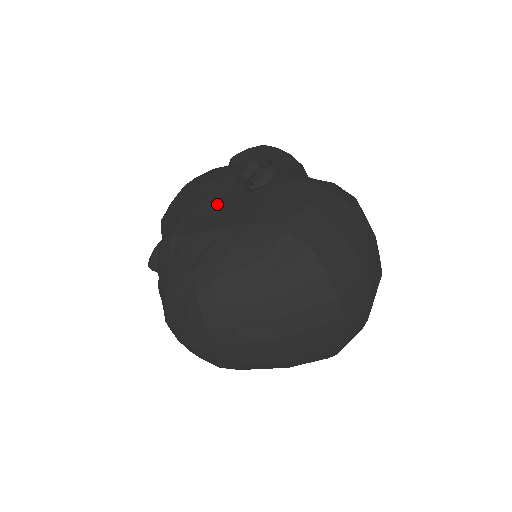
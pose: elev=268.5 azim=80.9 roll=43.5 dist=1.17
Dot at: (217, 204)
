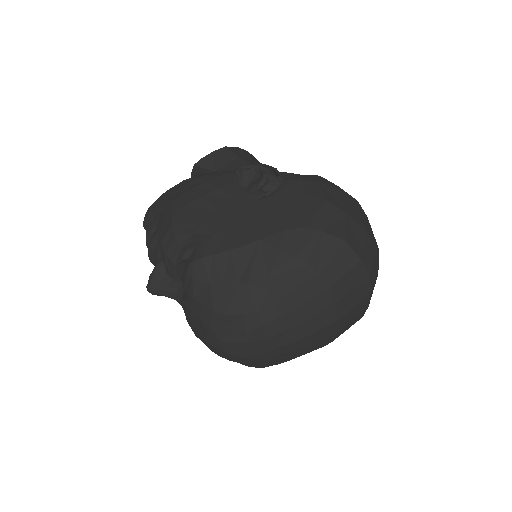
Dot at: (233, 217)
